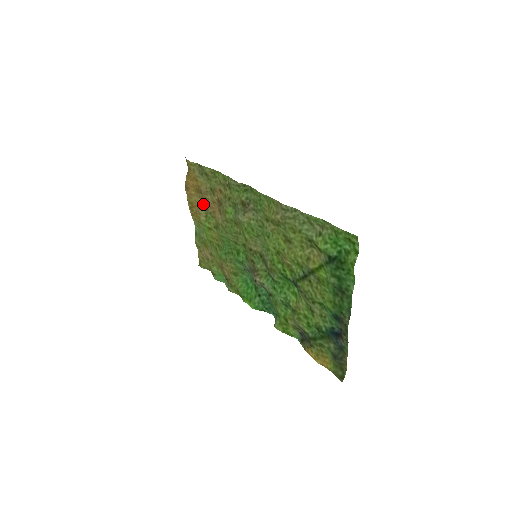
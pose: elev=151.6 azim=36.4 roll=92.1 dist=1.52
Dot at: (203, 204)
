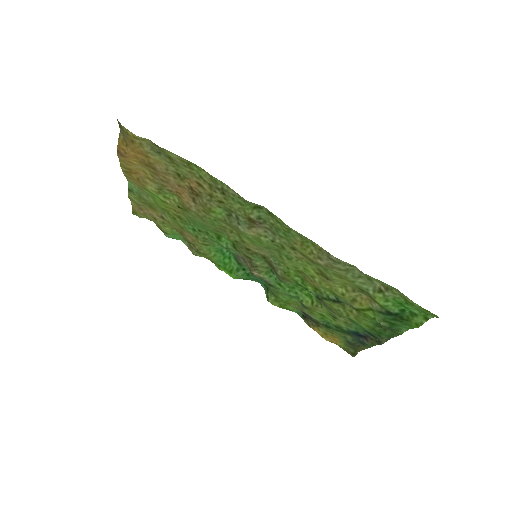
Dot at: (155, 178)
